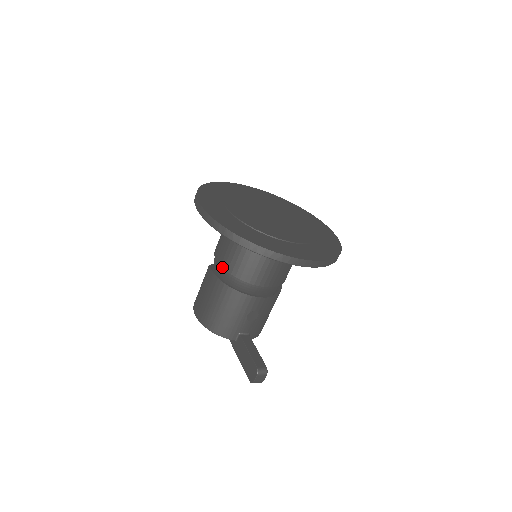
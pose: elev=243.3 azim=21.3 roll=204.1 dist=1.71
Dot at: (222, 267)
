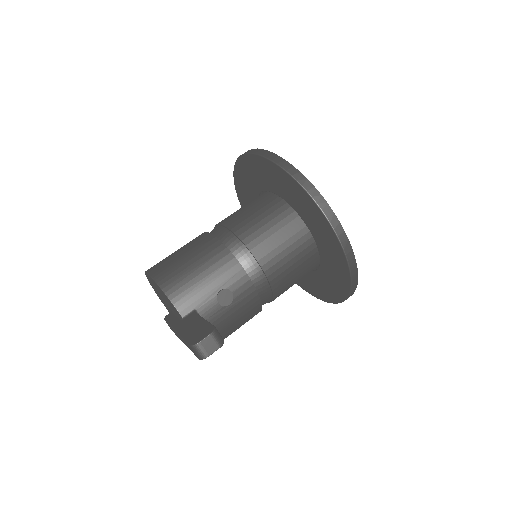
Dot at: (225, 226)
